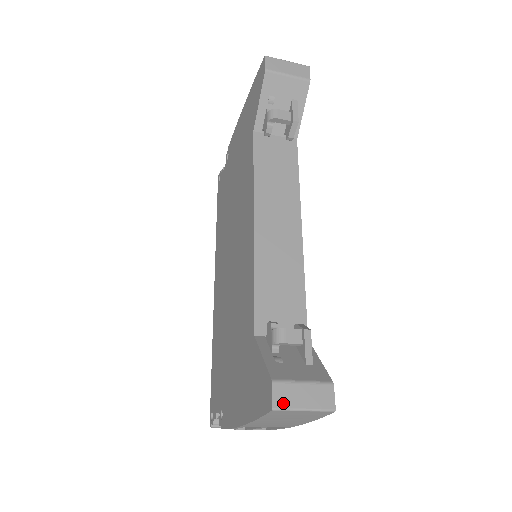
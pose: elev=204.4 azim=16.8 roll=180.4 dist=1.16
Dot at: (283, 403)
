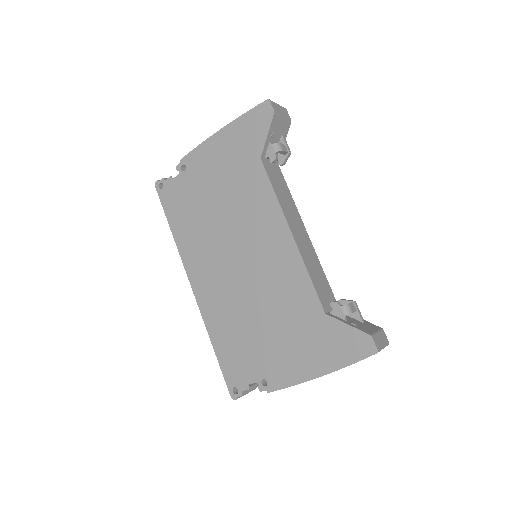
Dot at: (379, 347)
